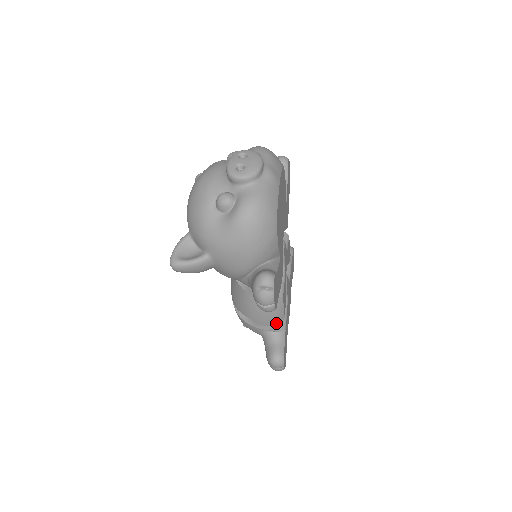
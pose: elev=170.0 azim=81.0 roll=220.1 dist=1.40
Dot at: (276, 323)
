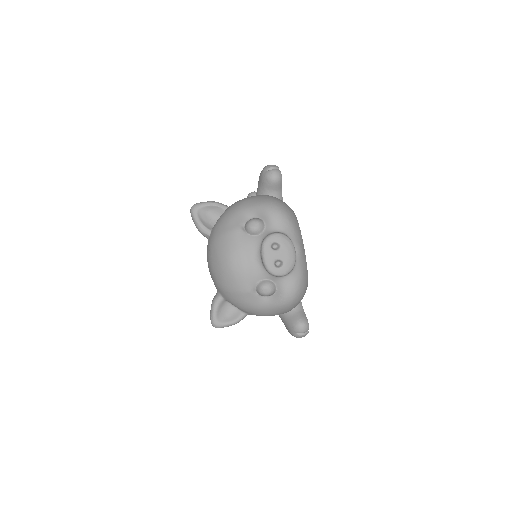
Dot at: occluded
